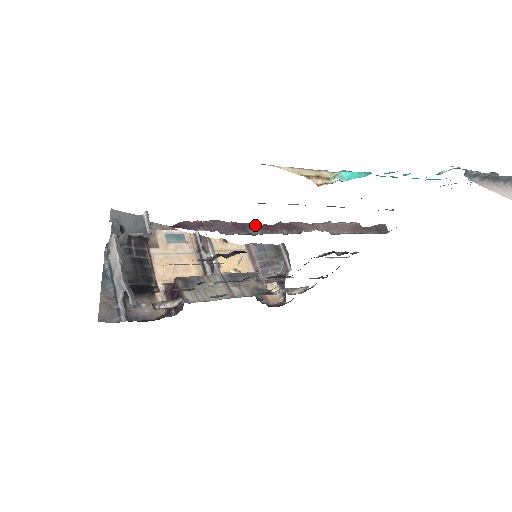
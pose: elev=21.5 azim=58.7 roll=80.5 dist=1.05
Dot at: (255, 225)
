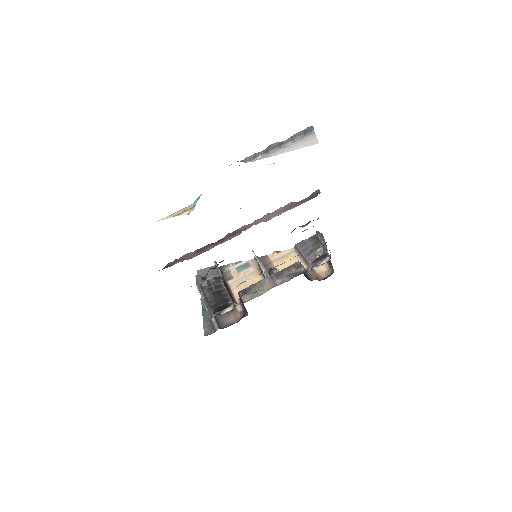
Dot at: (210, 244)
